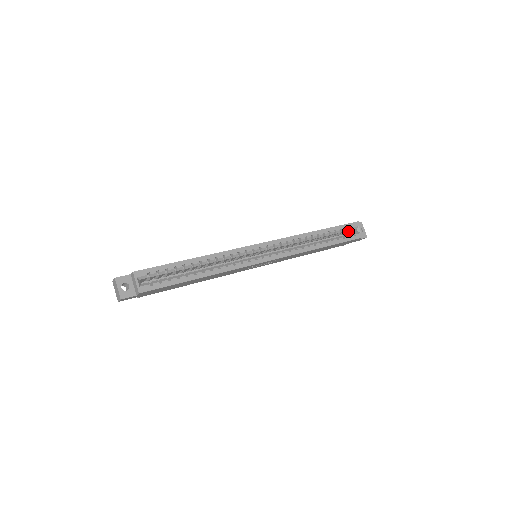
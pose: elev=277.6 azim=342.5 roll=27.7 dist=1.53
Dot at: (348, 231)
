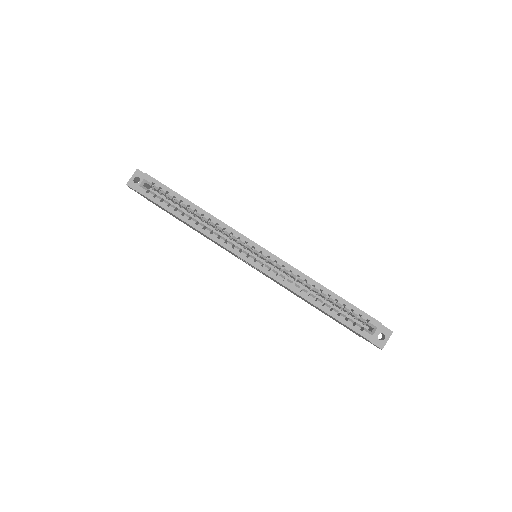
Dot at: (363, 322)
